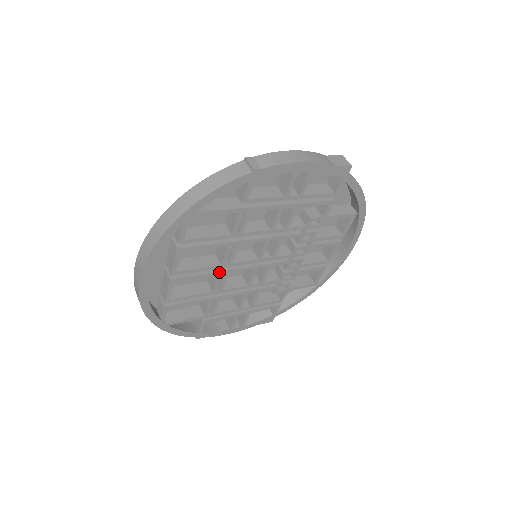
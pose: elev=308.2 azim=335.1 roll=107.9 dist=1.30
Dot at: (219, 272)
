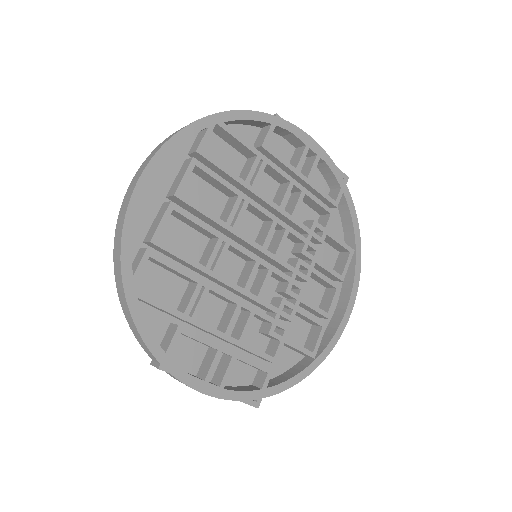
Dot at: (221, 234)
